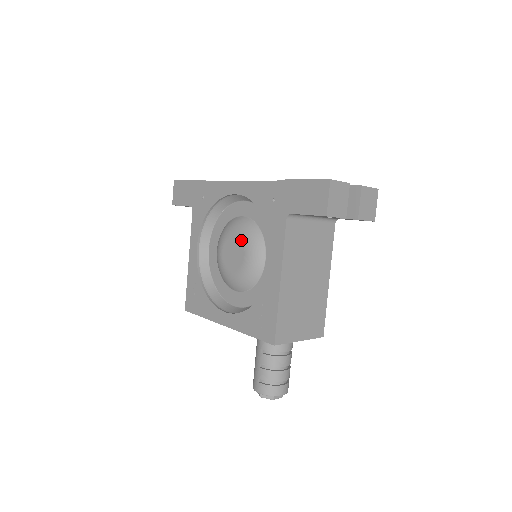
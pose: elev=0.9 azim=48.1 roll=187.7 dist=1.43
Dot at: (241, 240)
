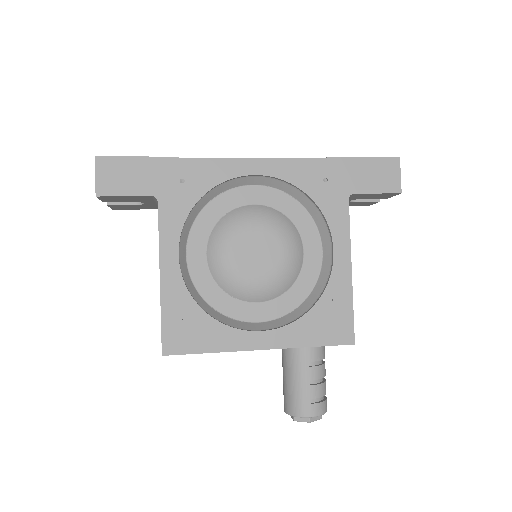
Dot at: (271, 233)
